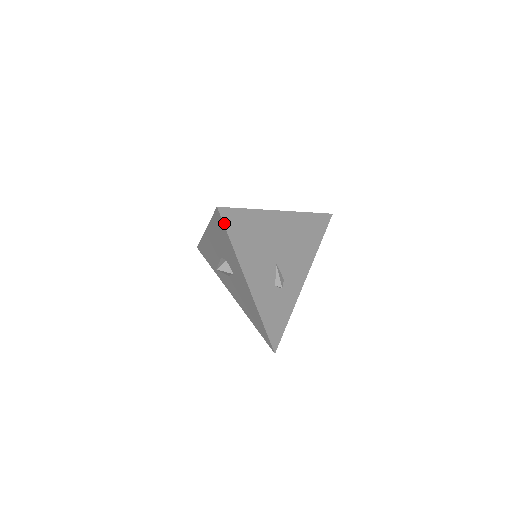
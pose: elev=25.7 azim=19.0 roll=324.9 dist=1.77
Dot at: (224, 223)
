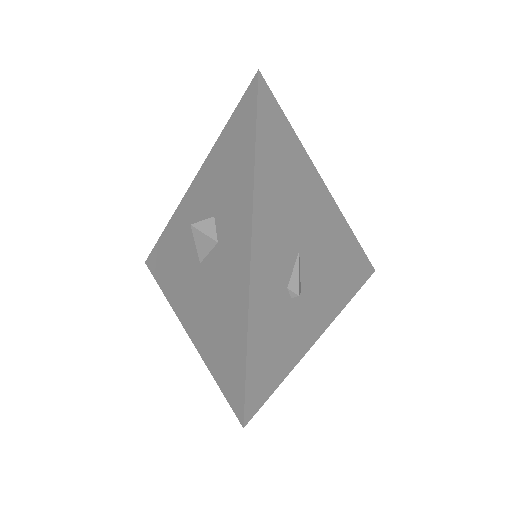
Dot at: (258, 102)
